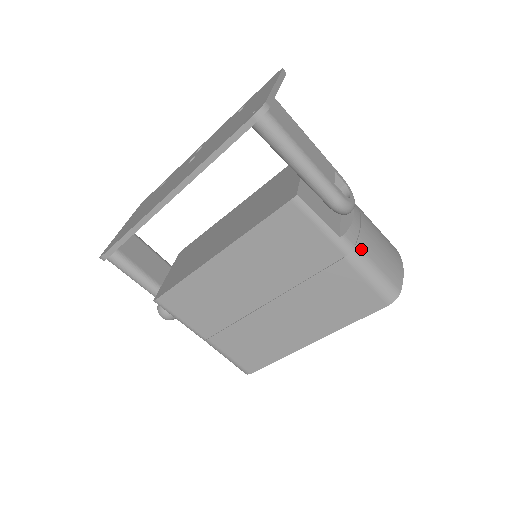
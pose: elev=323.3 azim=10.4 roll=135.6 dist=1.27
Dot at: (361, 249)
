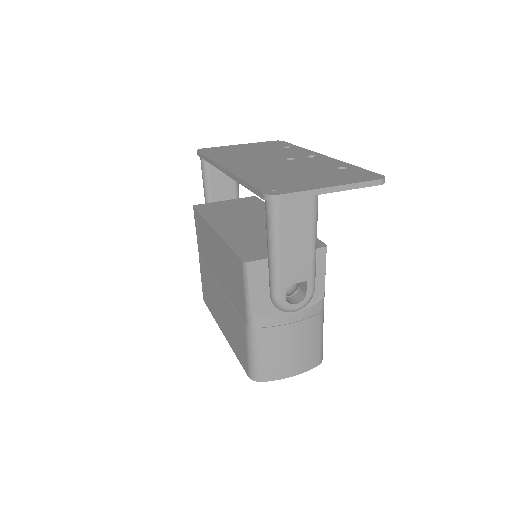
Dot at: (260, 334)
